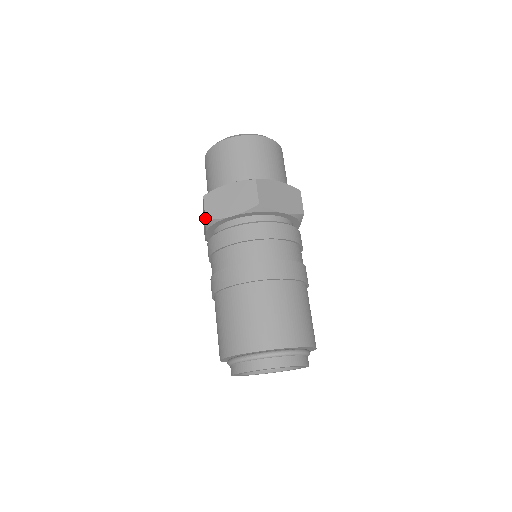
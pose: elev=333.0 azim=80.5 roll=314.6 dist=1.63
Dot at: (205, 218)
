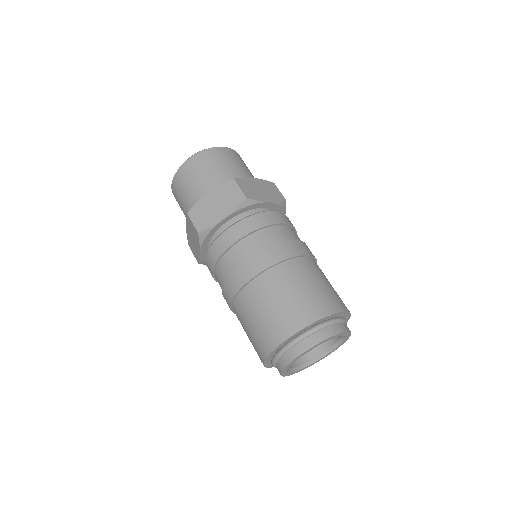
Dot at: (197, 232)
